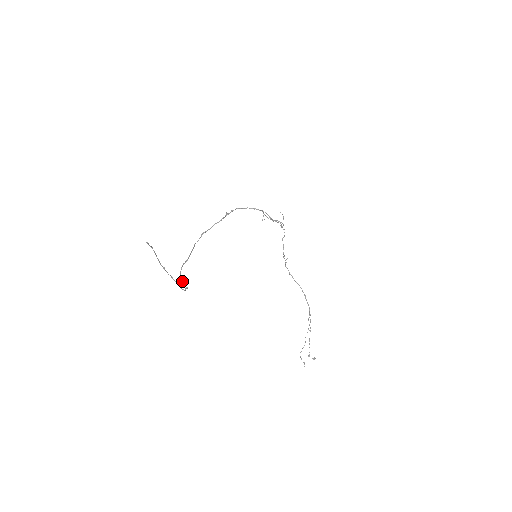
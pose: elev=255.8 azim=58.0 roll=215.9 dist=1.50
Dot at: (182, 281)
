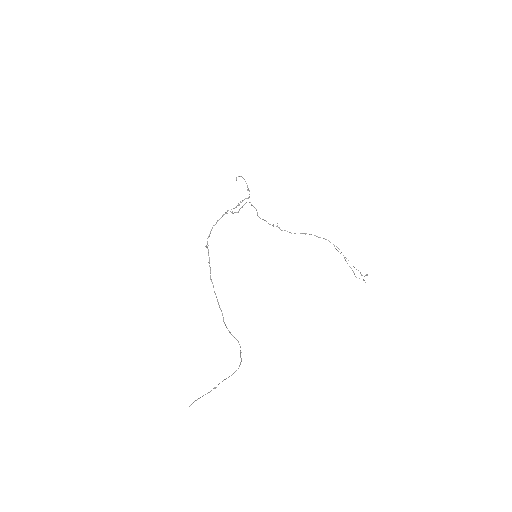
Dot at: occluded
